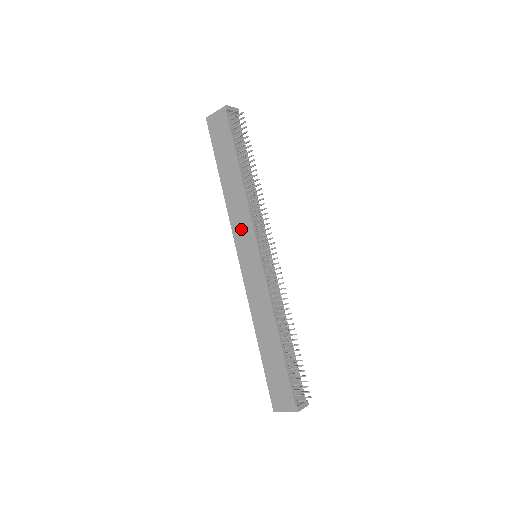
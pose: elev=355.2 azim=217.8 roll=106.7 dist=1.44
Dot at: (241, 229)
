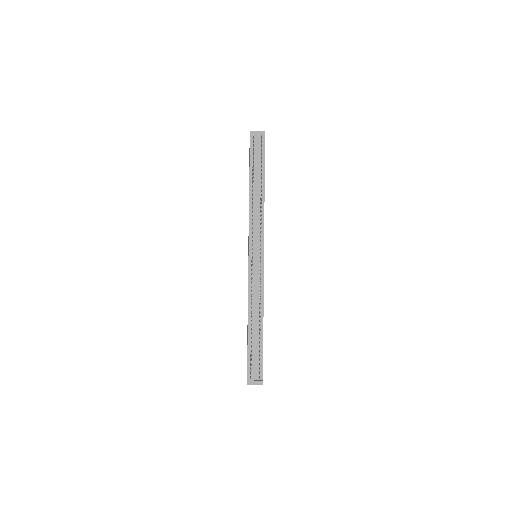
Dot at: occluded
